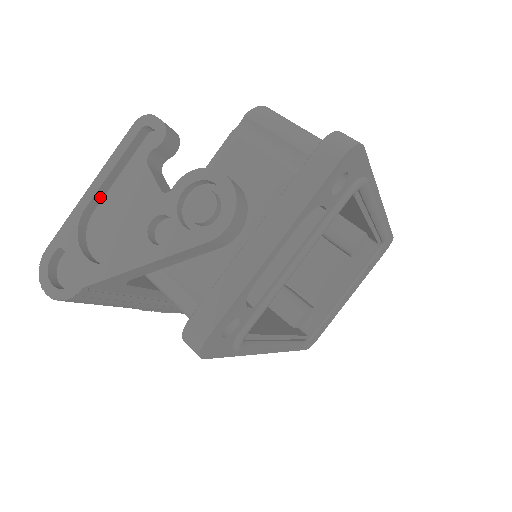
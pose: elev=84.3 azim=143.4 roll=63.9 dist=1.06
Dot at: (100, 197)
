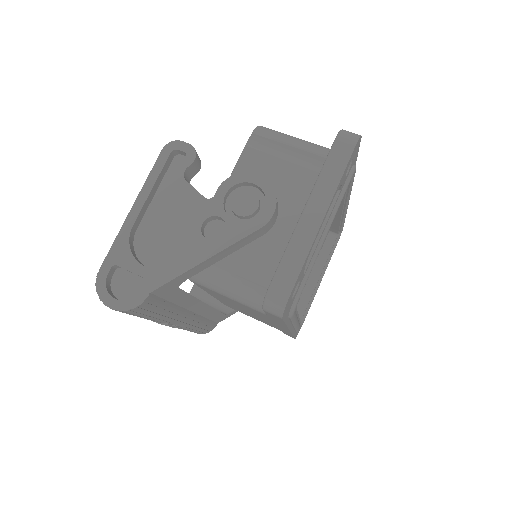
Dot at: (141, 216)
